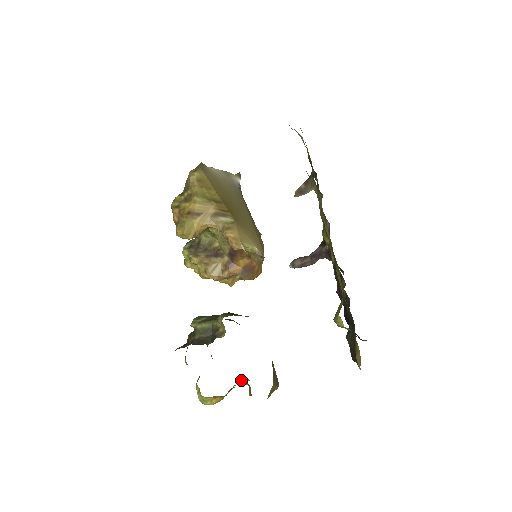
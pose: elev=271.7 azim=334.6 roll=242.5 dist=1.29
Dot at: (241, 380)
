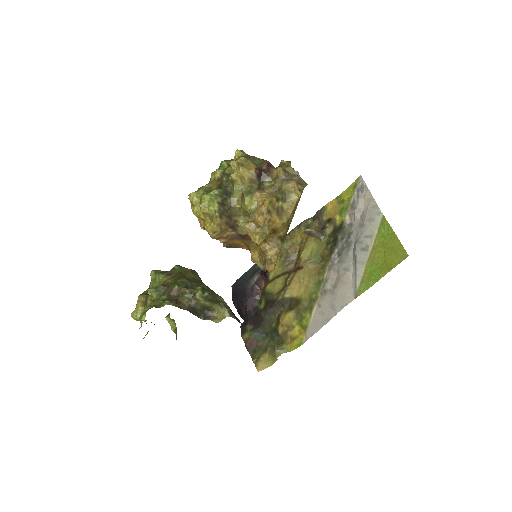
Dot at: occluded
